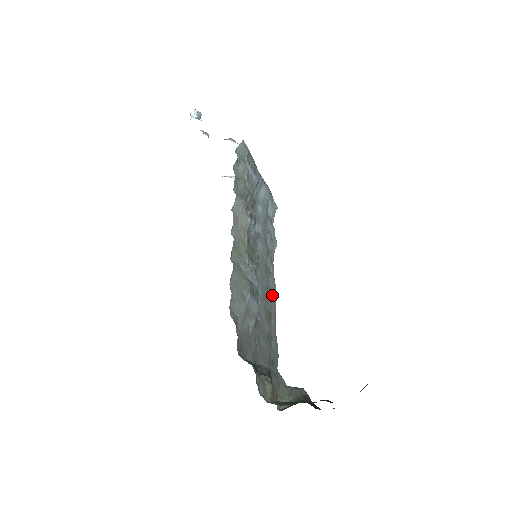
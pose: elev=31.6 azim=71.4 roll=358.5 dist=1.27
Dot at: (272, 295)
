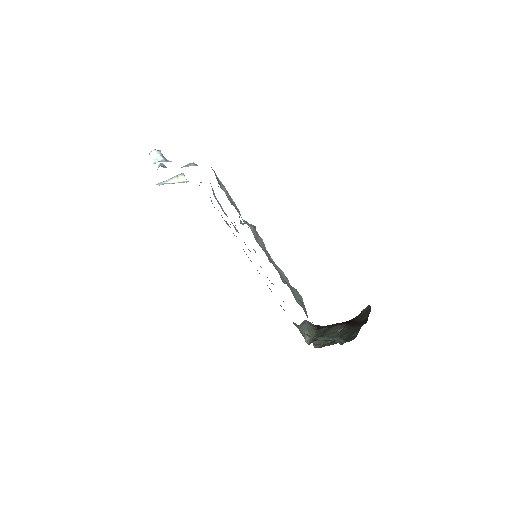
Dot at: occluded
